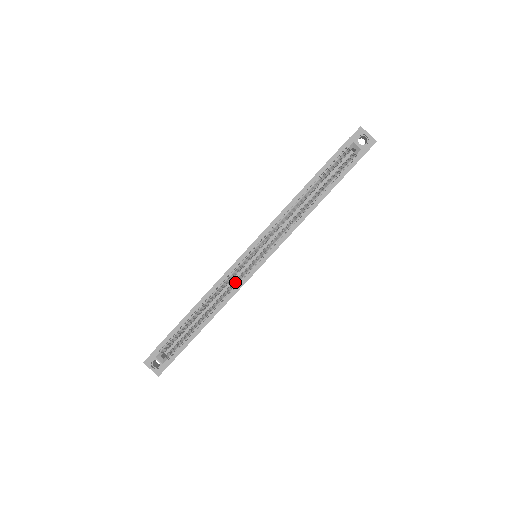
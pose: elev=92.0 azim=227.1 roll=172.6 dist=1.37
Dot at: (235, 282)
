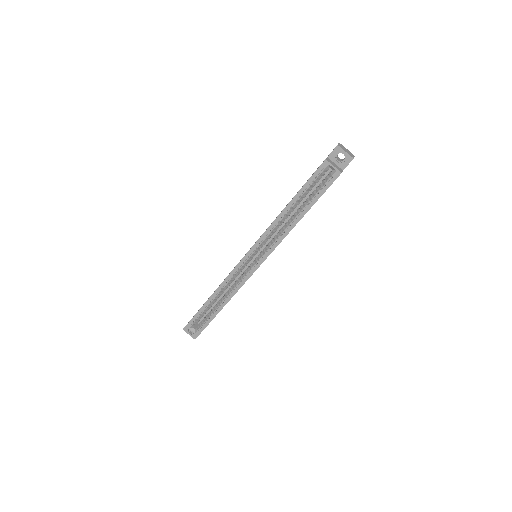
Dot at: (240, 277)
